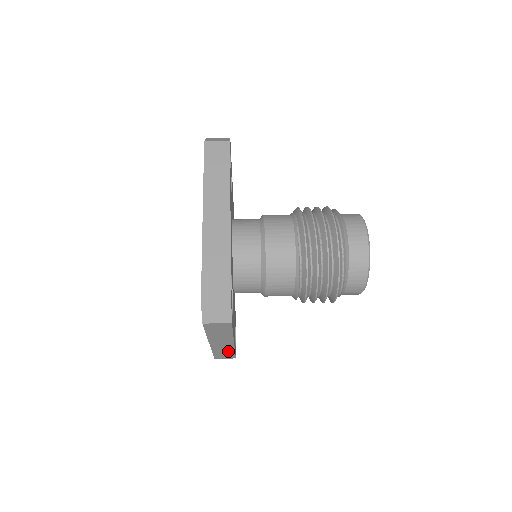
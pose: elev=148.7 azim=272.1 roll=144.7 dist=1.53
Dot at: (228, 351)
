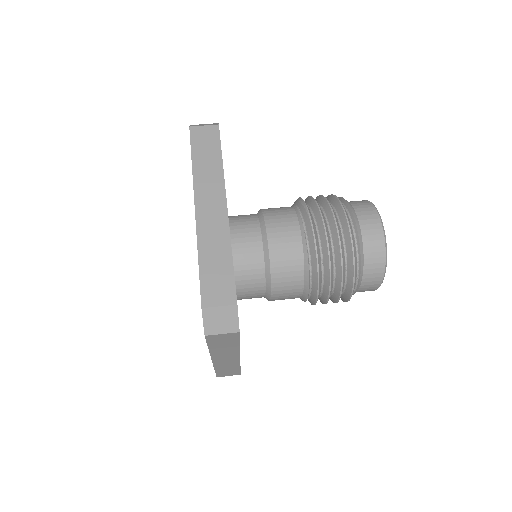
Dot at: (232, 367)
